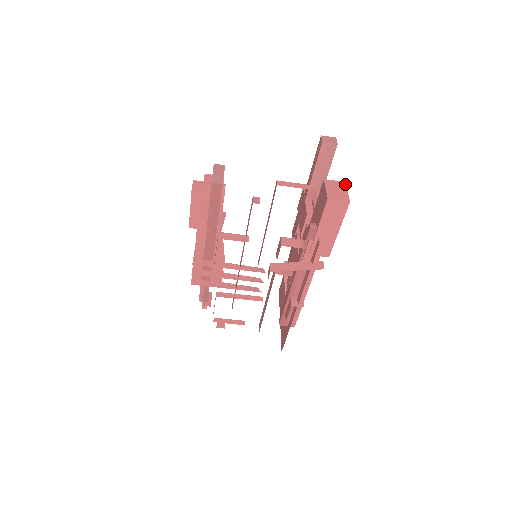
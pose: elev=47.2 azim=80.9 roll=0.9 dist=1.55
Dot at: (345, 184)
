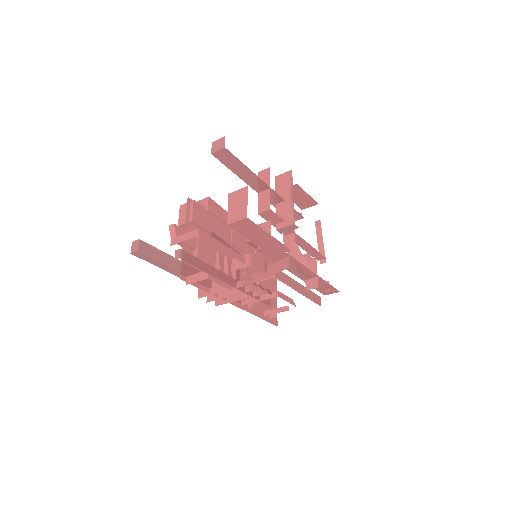
Dot at: (247, 190)
